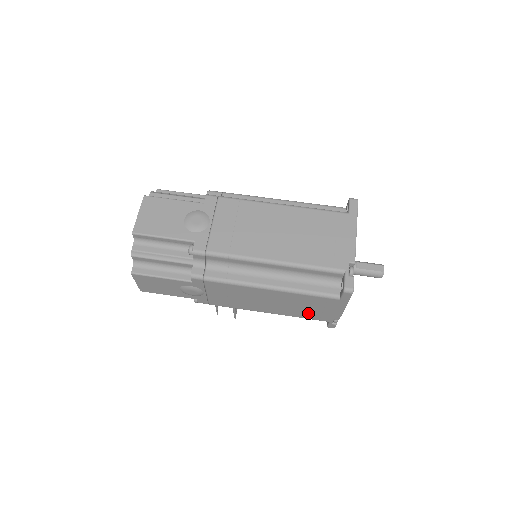
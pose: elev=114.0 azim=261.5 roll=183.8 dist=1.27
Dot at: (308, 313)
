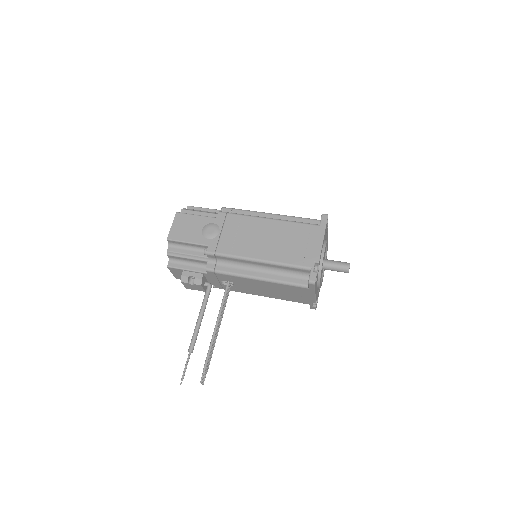
Dot at: (295, 254)
